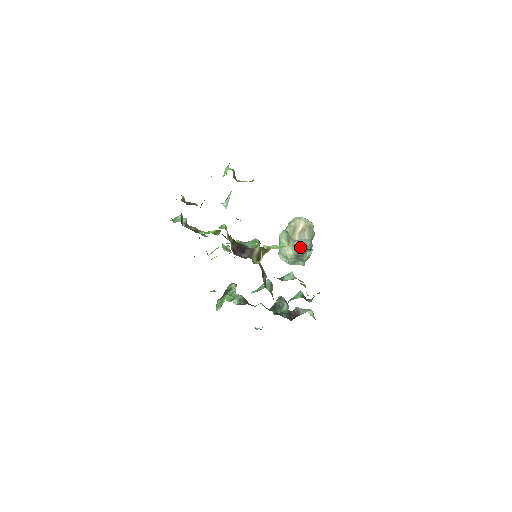
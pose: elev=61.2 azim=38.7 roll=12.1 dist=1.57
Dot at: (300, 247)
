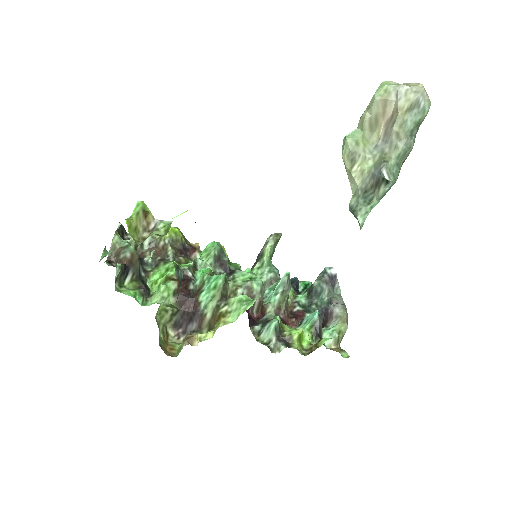
Dot at: (374, 170)
